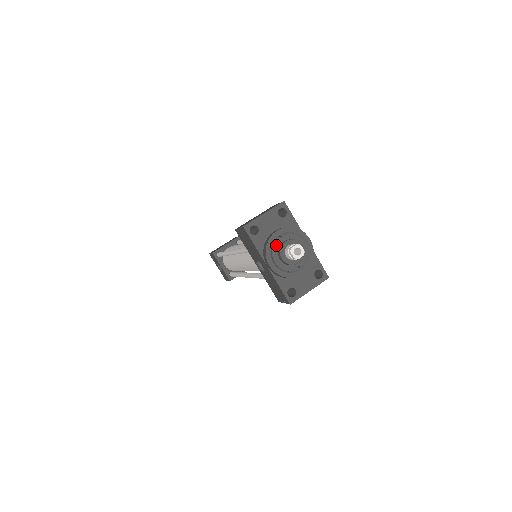
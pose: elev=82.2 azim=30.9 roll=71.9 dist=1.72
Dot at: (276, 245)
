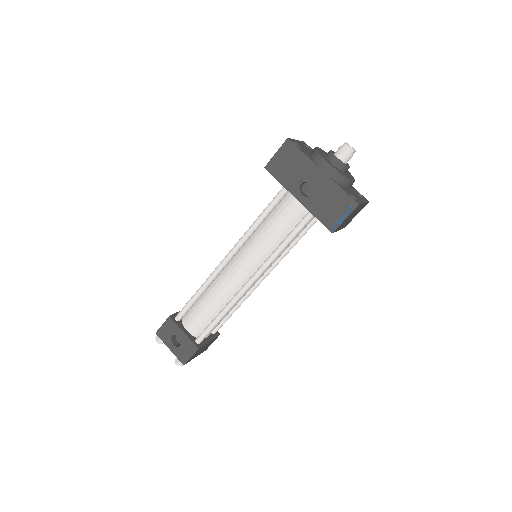
Dot at: (323, 154)
